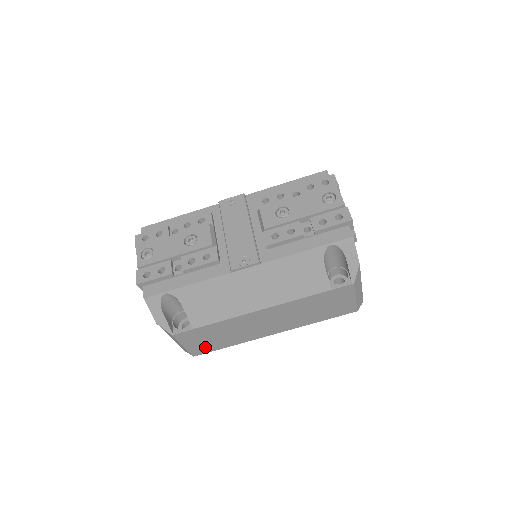
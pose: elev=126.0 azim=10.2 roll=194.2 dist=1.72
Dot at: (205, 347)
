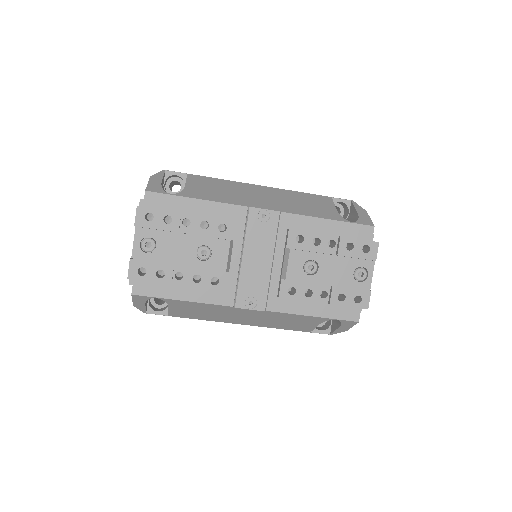
Dot at: occluded
